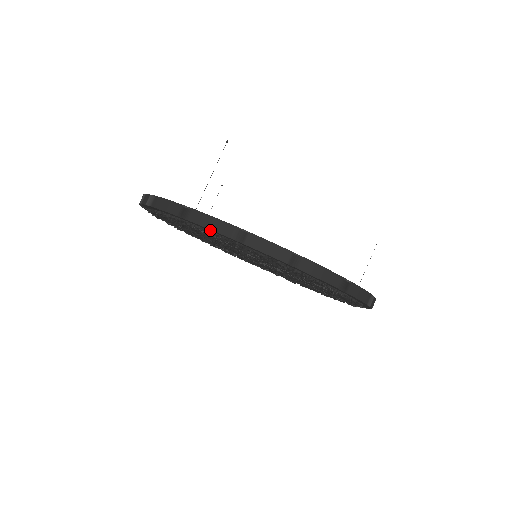
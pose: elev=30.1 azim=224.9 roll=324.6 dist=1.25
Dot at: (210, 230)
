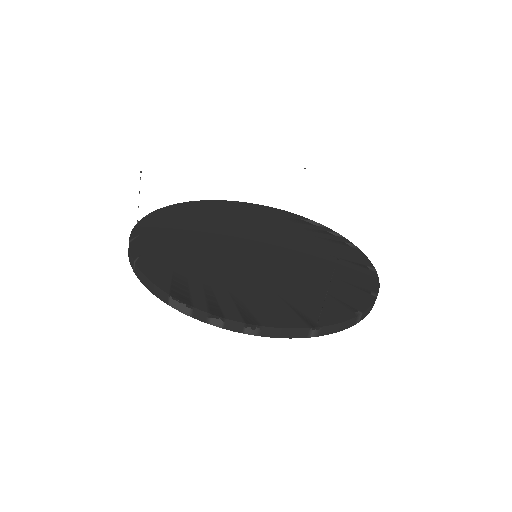
Dot at: occluded
